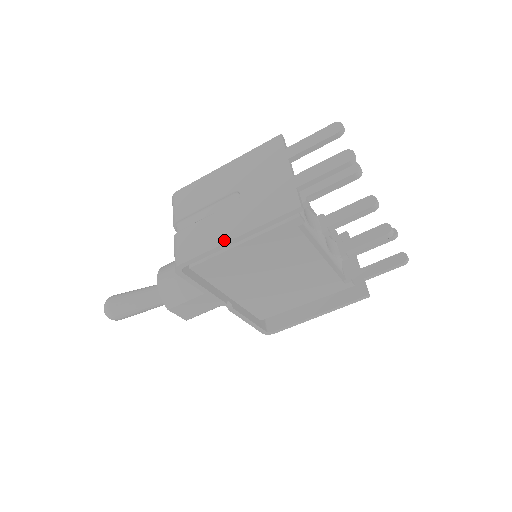
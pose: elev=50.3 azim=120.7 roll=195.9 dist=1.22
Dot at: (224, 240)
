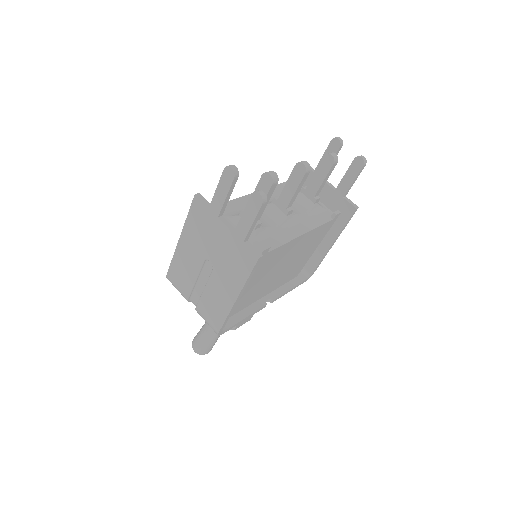
Dot at: (230, 305)
